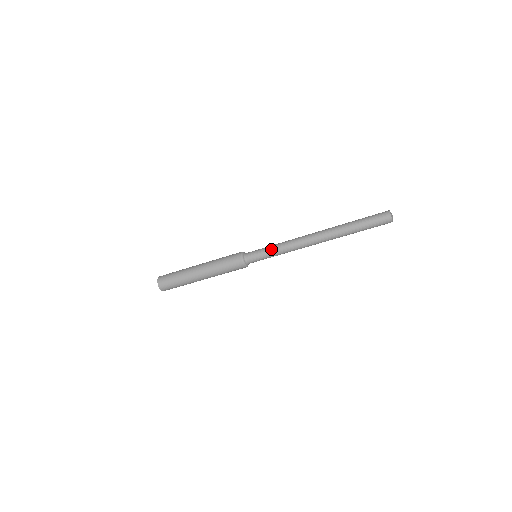
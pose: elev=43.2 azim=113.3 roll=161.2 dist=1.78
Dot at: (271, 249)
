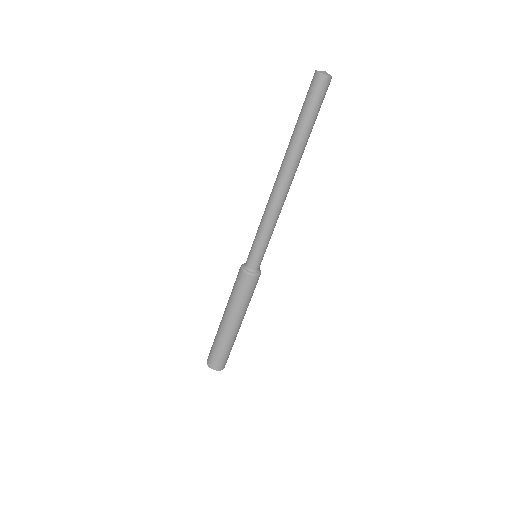
Dot at: (260, 237)
